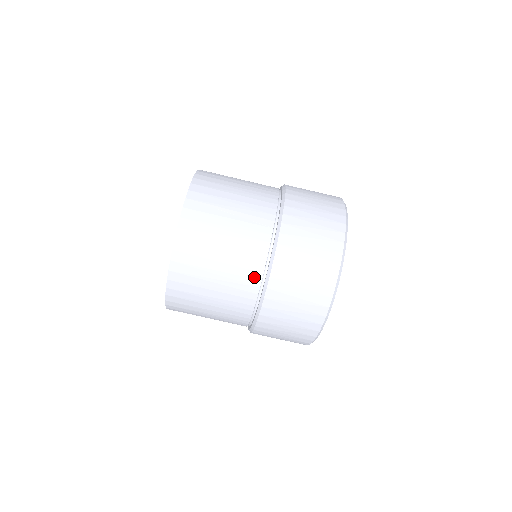
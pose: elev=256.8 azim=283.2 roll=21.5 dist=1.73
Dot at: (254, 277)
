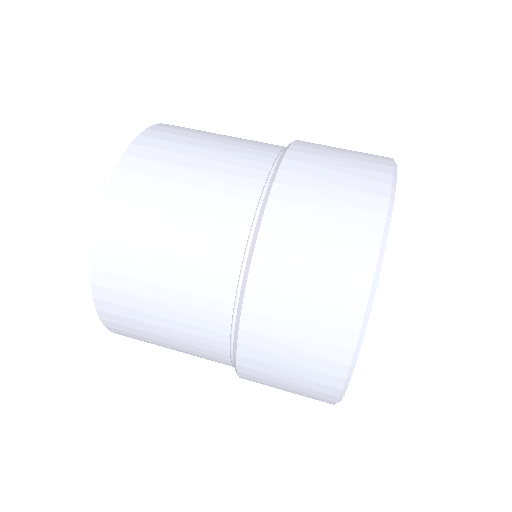
Dot at: (267, 151)
